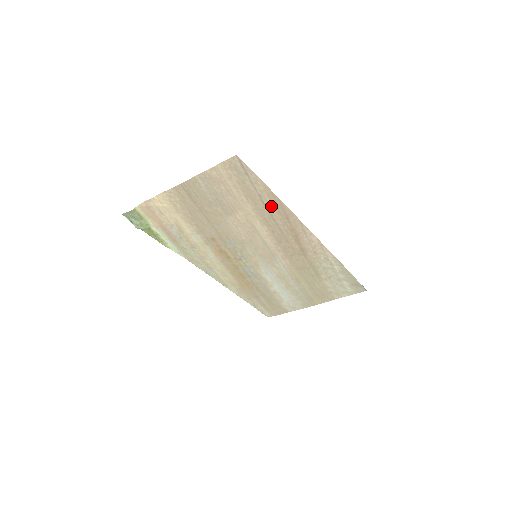
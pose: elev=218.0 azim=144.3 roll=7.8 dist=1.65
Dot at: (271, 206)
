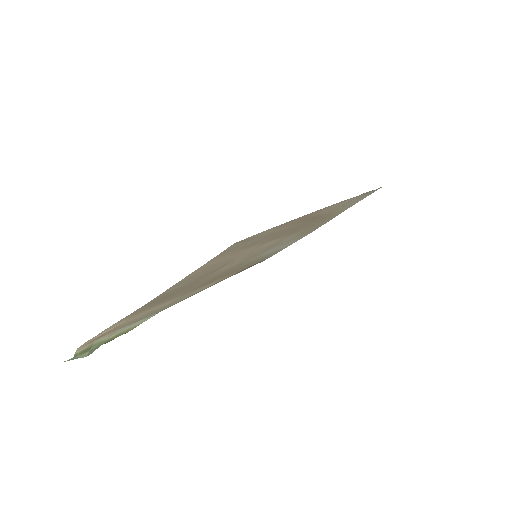
Dot at: (284, 228)
